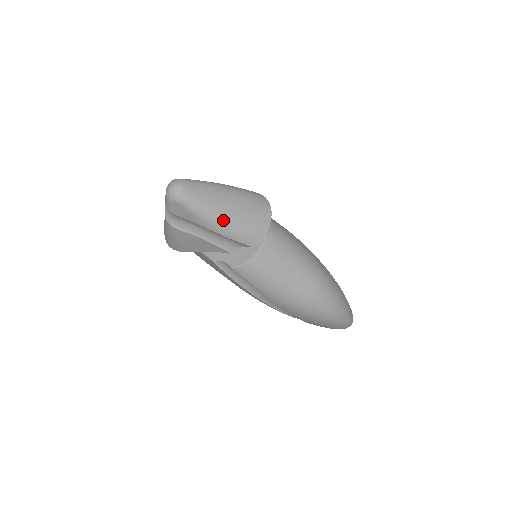
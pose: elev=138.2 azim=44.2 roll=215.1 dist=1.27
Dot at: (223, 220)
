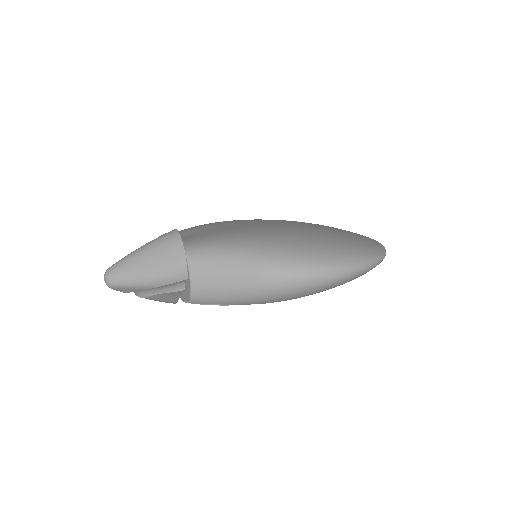
Dot at: (148, 277)
